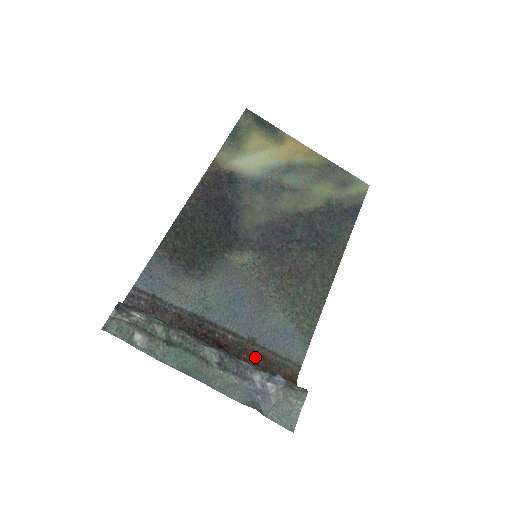
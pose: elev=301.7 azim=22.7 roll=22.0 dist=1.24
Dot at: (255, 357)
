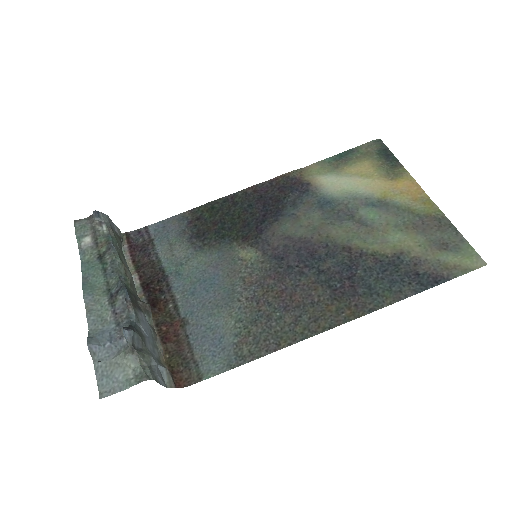
Dot at: (171, 336)
